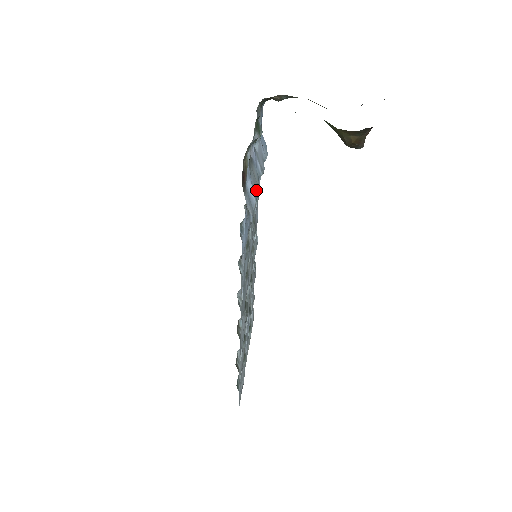
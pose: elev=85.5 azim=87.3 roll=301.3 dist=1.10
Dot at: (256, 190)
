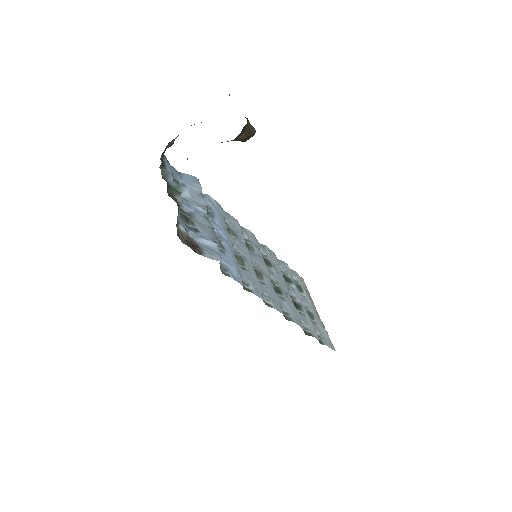
Dot at: (211, 234)
